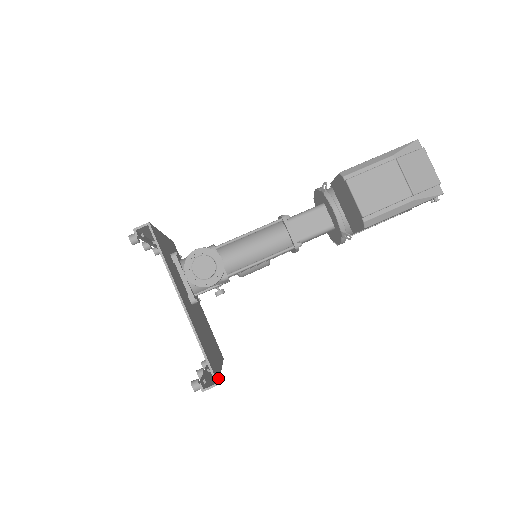
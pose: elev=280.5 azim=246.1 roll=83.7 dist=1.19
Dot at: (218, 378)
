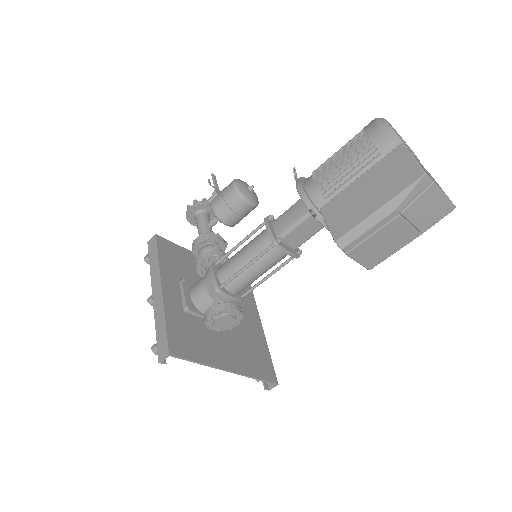
Dot at: (273, 370)
